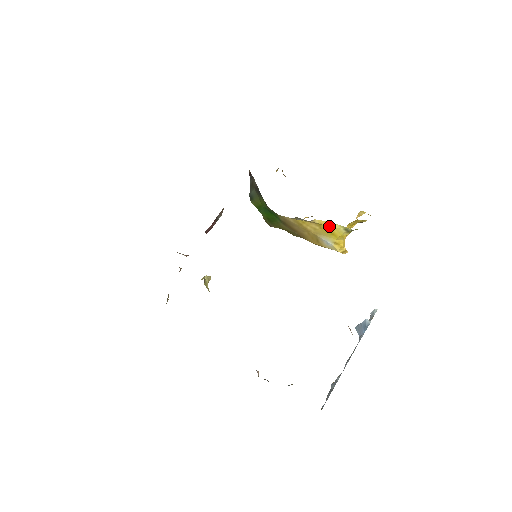
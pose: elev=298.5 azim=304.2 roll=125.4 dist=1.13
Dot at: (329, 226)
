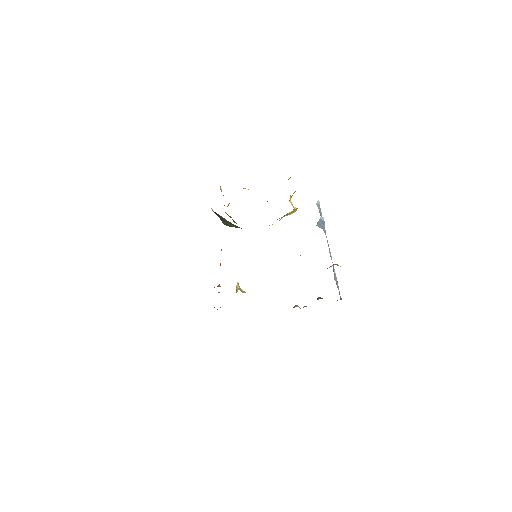
Dot at: occluded
